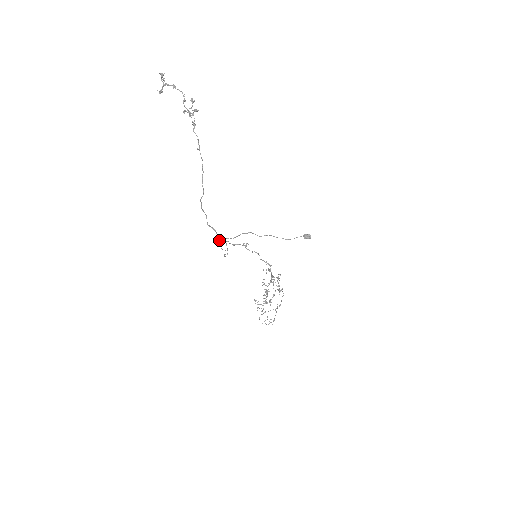
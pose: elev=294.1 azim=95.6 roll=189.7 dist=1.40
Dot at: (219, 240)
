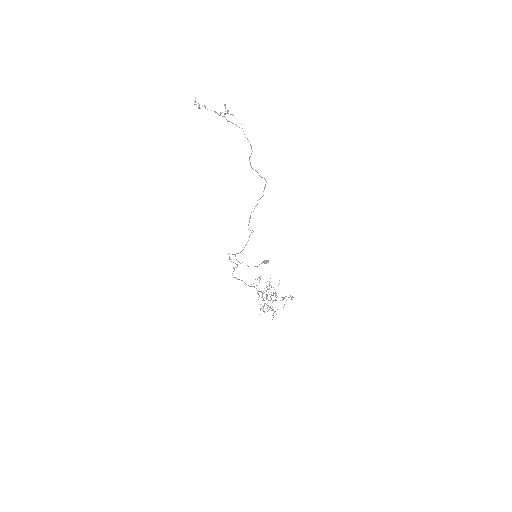
Dot at: (259, 199)
